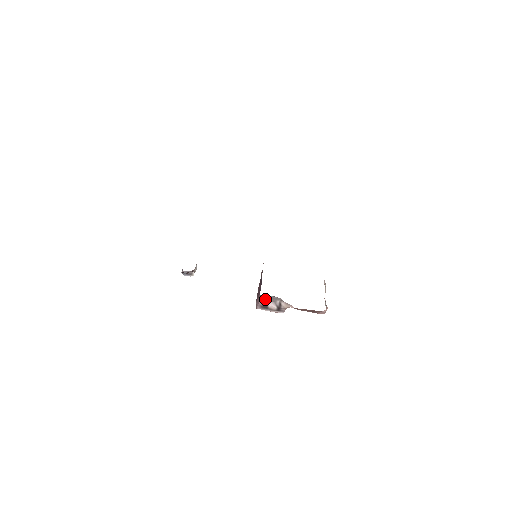
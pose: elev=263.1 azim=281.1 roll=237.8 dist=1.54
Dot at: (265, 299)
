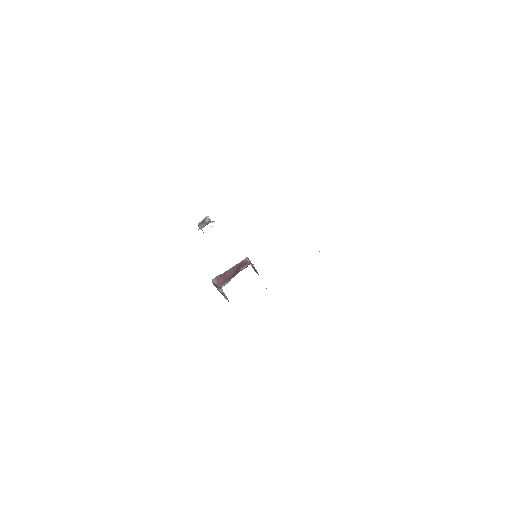
Dot at: occluded
